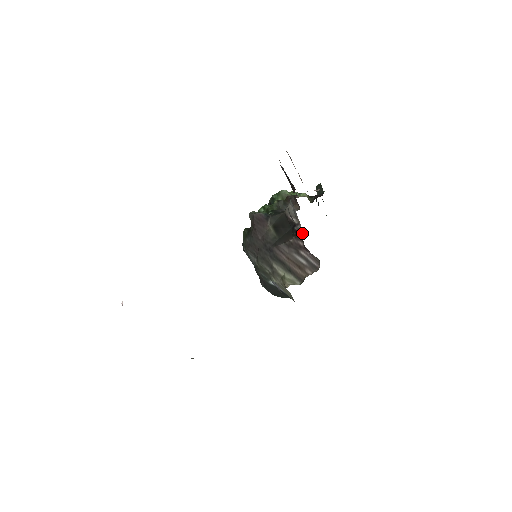
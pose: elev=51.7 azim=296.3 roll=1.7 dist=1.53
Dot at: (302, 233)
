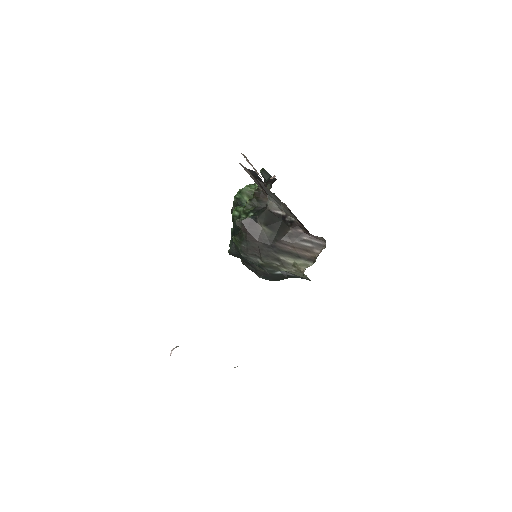
Dot at: (298, 222)
